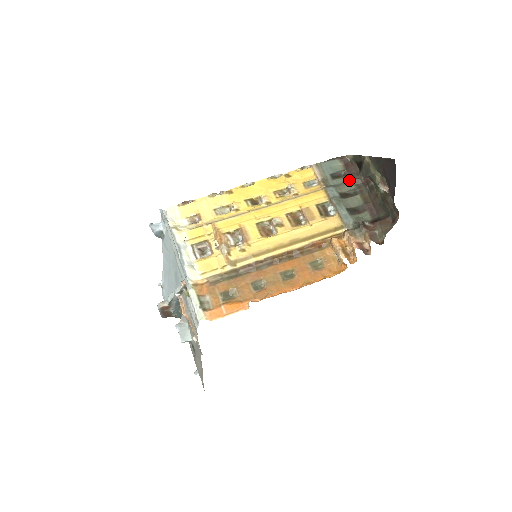
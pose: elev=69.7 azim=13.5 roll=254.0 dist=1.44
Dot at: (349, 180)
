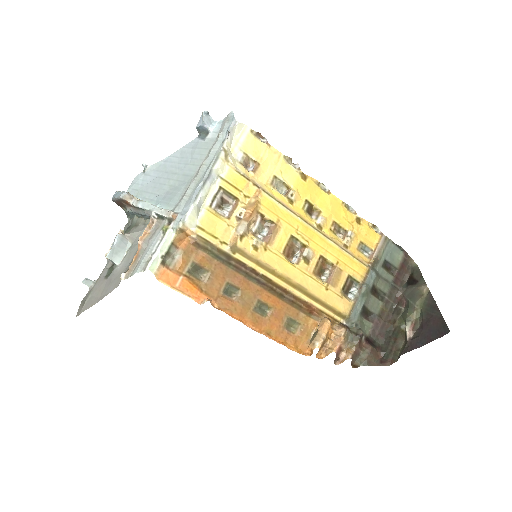
Dot at: (391, 282)
